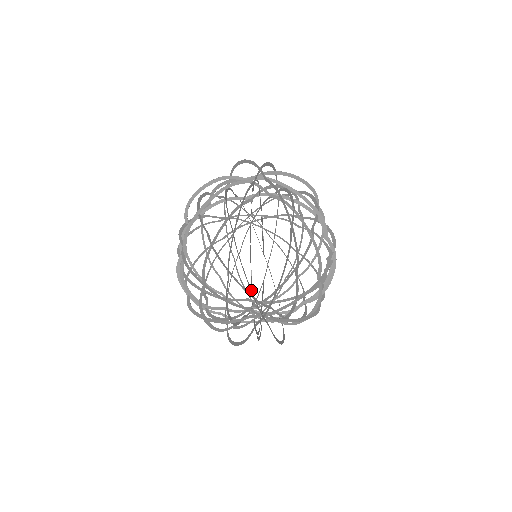
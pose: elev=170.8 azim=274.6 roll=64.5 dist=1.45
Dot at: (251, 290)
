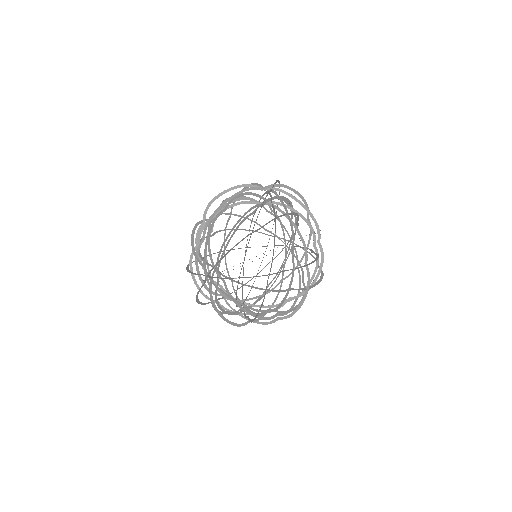
Dot at: (206, 250)
